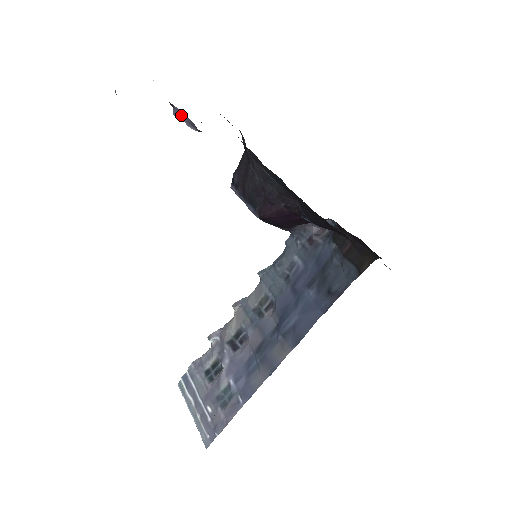
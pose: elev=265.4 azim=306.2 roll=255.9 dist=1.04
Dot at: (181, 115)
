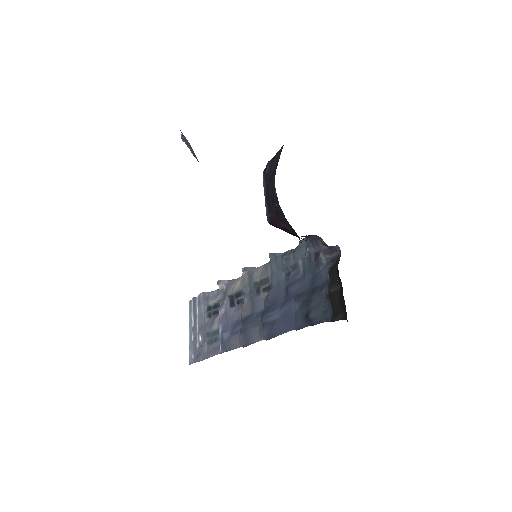
Dot at: (187, 143)
